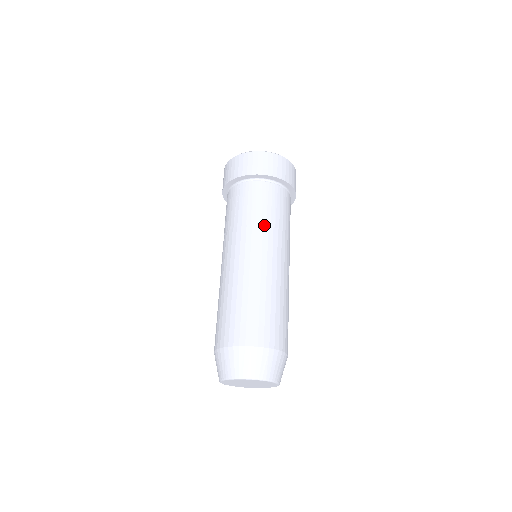
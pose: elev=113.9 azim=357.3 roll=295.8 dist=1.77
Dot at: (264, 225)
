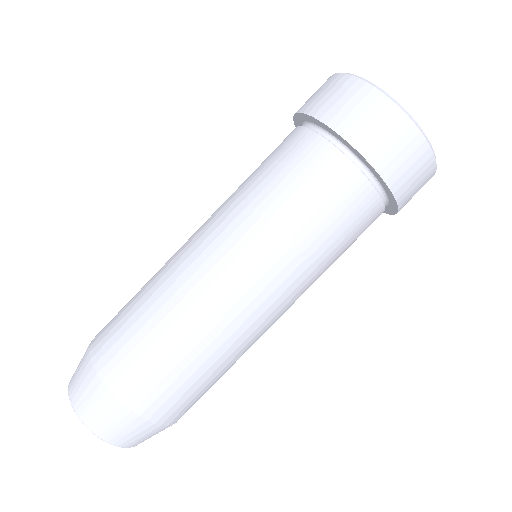
Dot at: (279, 232)
